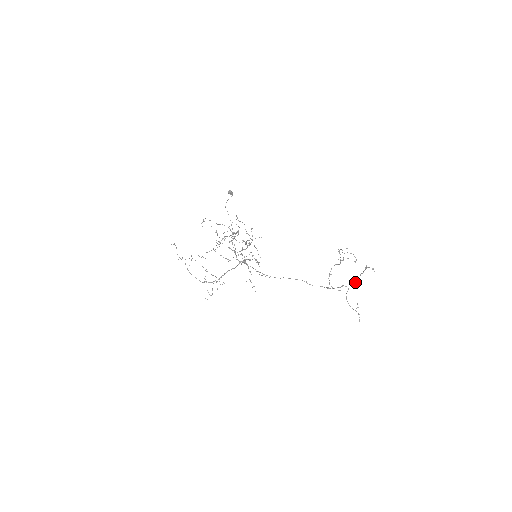
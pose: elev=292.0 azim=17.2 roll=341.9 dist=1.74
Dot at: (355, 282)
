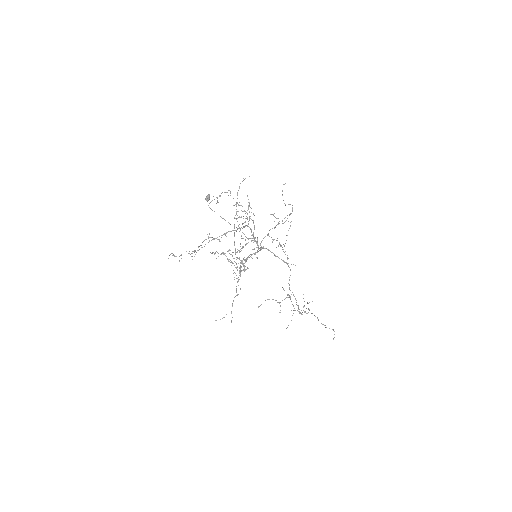
Dot at: (309, 310)
